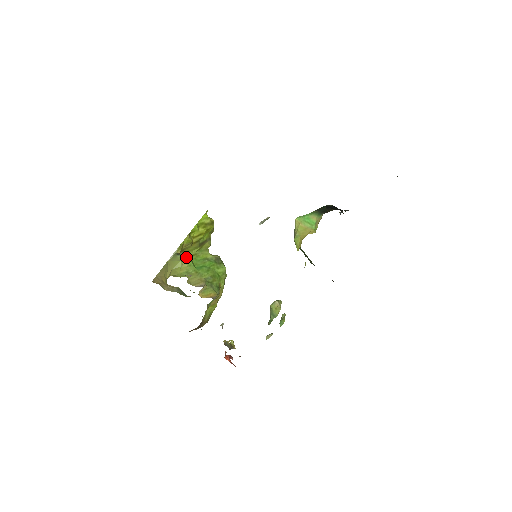
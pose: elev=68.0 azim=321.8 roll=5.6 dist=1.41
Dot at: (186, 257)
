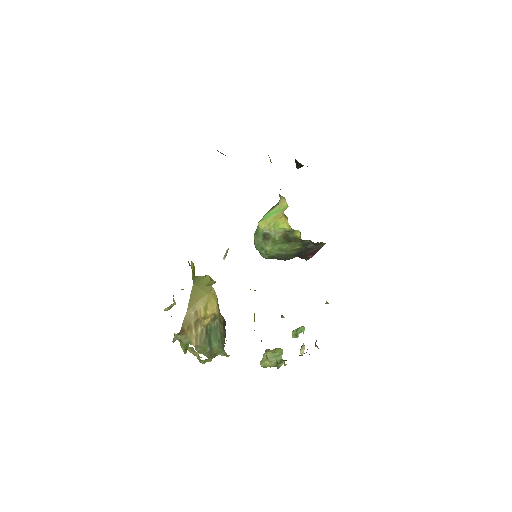
Dot at: occluded
